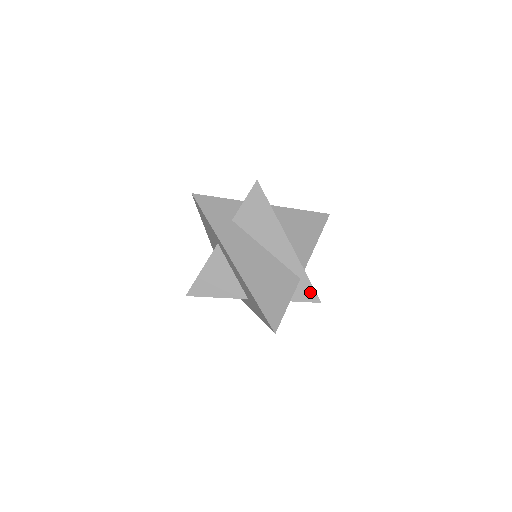
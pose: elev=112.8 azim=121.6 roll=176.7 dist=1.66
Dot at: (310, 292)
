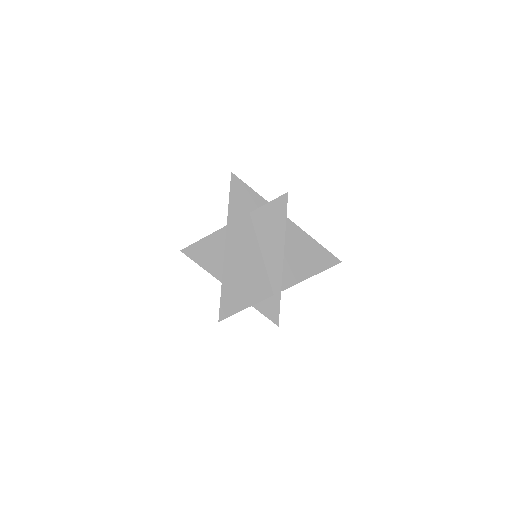
Dot at: (275, 311)
